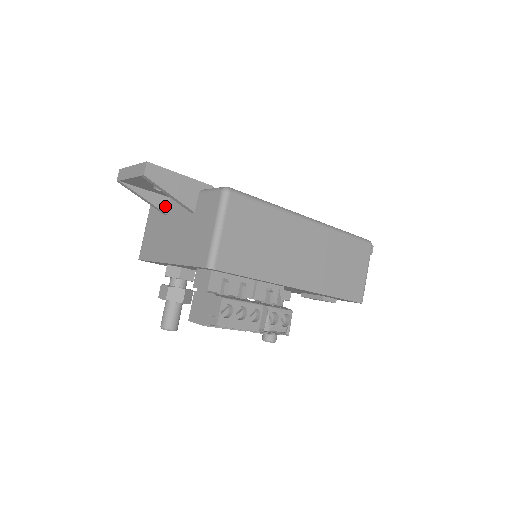
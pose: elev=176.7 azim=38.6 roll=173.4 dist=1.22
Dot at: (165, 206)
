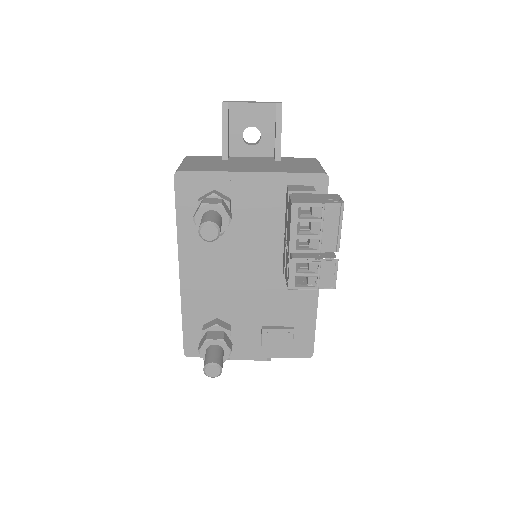
Dot at: (228, 155)
